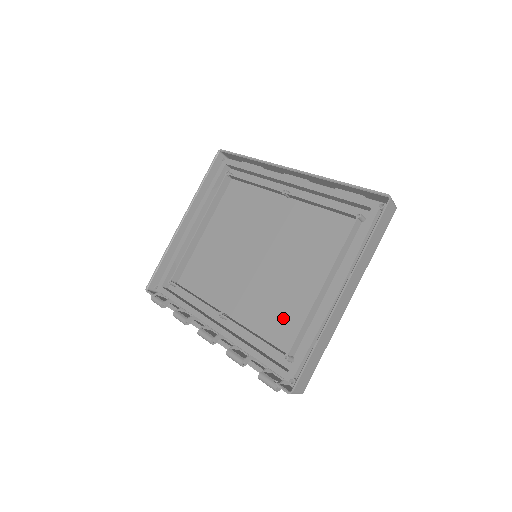
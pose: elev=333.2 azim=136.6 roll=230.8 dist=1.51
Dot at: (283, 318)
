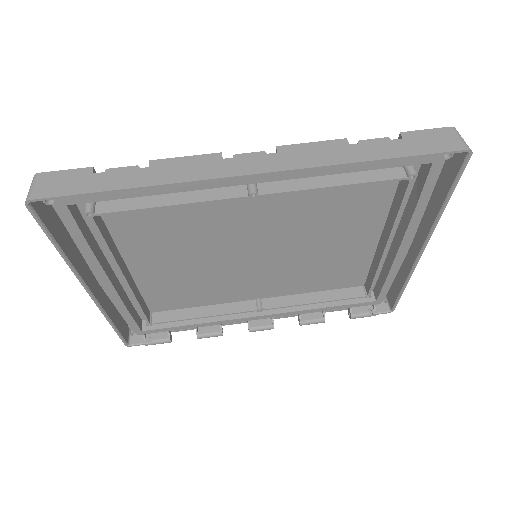
Dot at: (337, 274)
